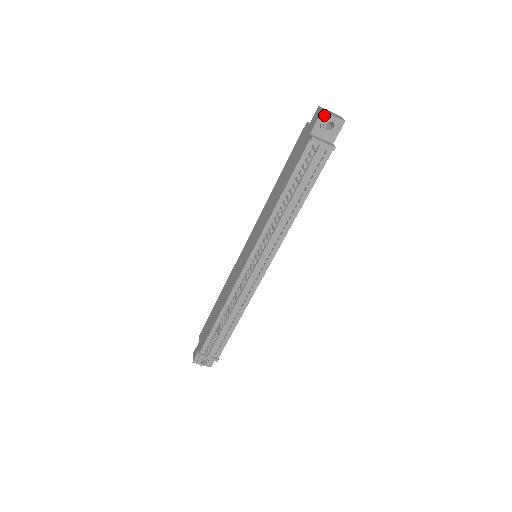
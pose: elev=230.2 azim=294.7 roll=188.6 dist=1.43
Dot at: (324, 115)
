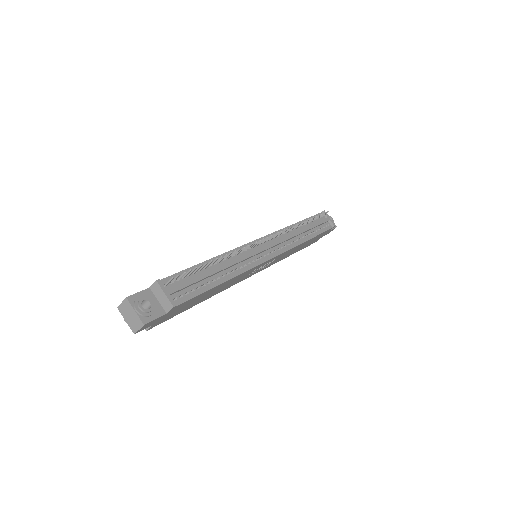
Dot at: occluded
